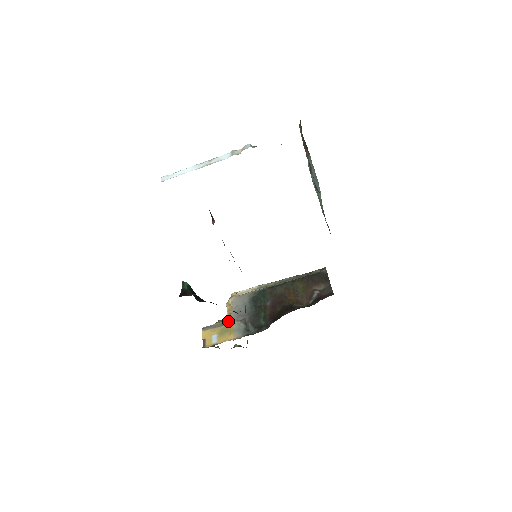
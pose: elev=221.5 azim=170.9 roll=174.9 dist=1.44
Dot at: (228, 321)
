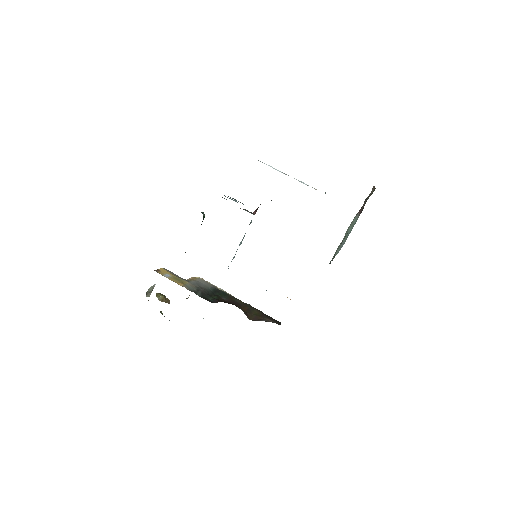
Dot at: (186, 280)
